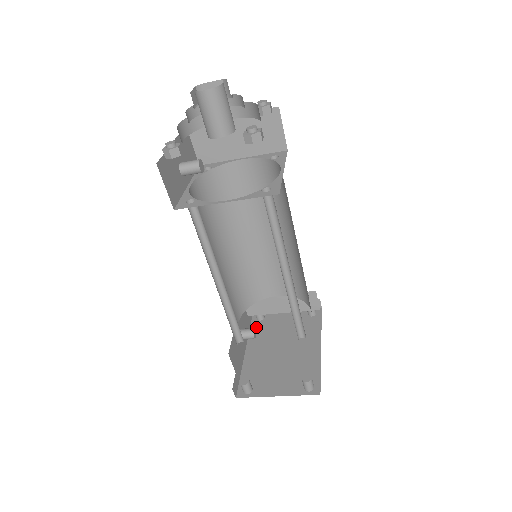
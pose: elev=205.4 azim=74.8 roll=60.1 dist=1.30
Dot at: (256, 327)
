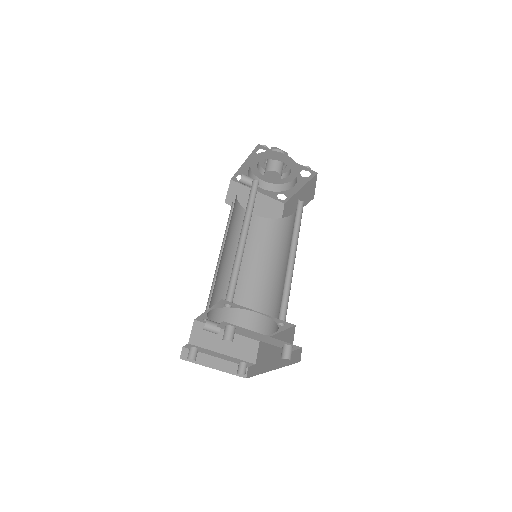
Dot at: occluded
